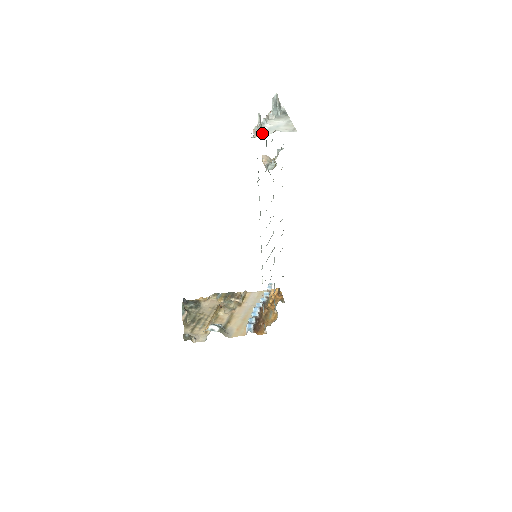
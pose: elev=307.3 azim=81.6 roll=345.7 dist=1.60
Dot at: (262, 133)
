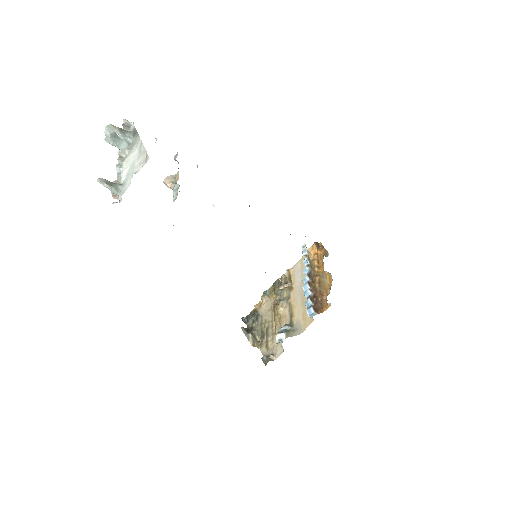
Dot at: (122, 192)
